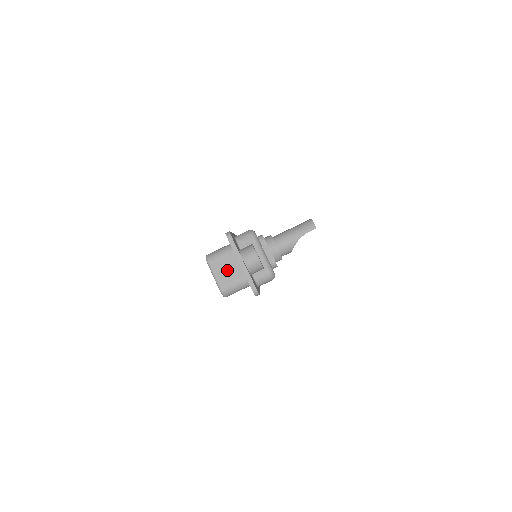
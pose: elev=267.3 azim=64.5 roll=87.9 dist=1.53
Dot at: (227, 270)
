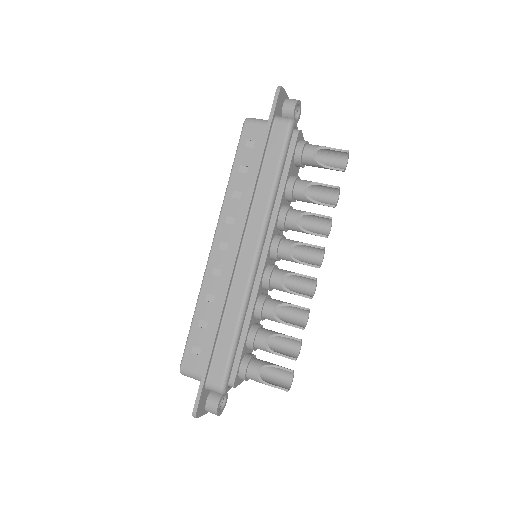
Dot at: occluded
